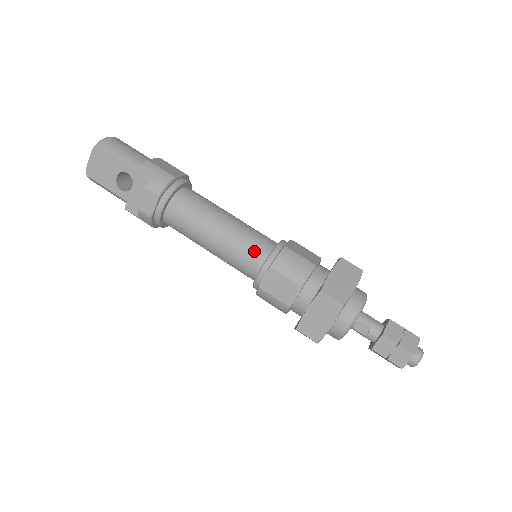
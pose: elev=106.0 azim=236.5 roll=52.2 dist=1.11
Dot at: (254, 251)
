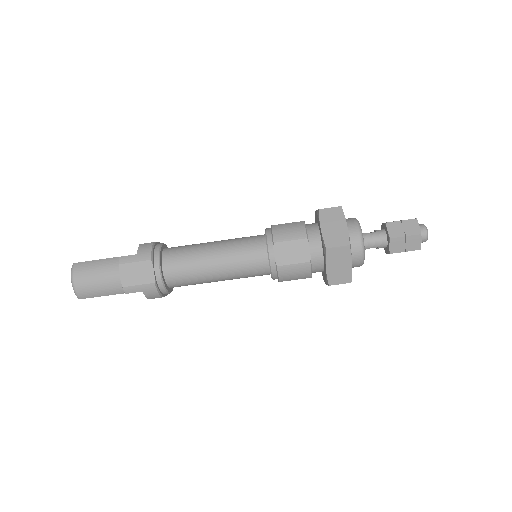
Dot at: (257, 274)
